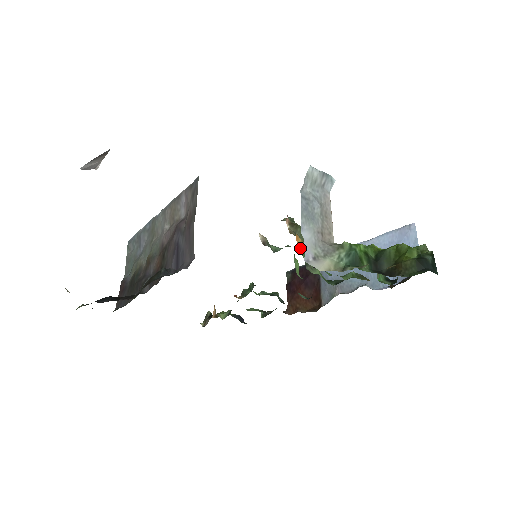
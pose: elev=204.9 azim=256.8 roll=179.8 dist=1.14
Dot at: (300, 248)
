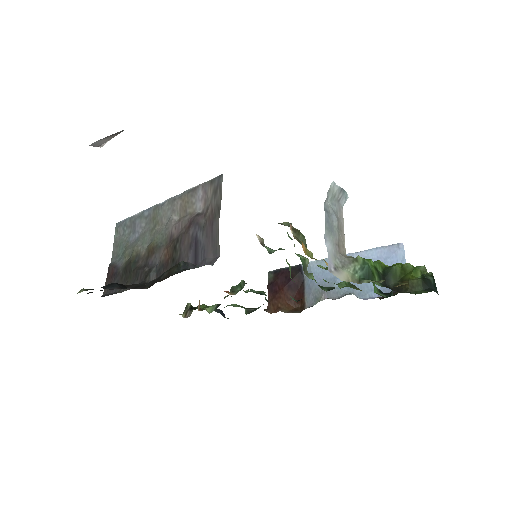
Dot at: occluded
